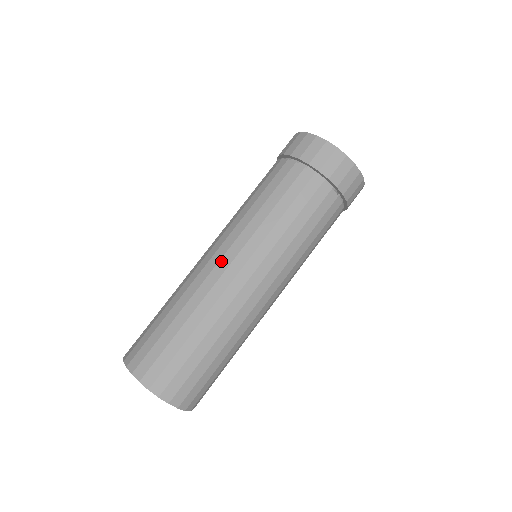
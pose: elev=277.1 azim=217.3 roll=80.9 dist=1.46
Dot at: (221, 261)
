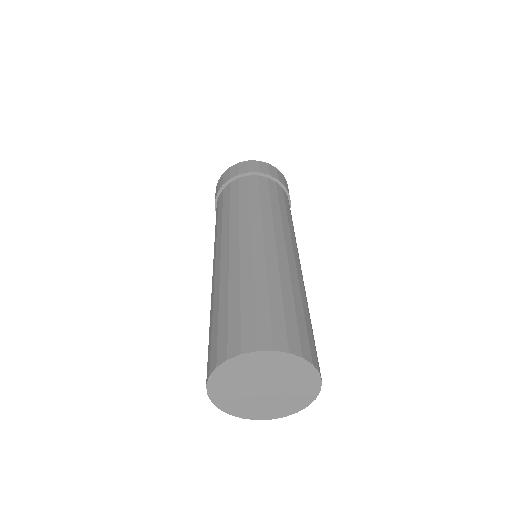
Dot at: (230, 245)
